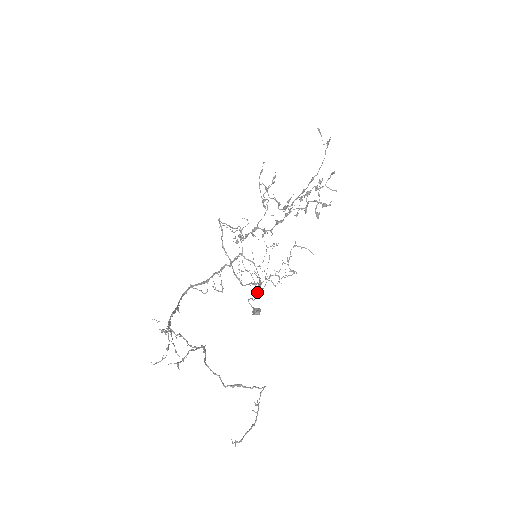
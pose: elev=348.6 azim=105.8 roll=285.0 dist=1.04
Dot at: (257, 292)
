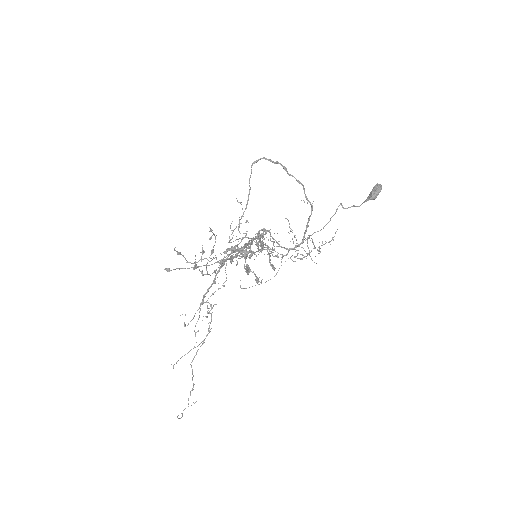
Dot at: (314, 232)
